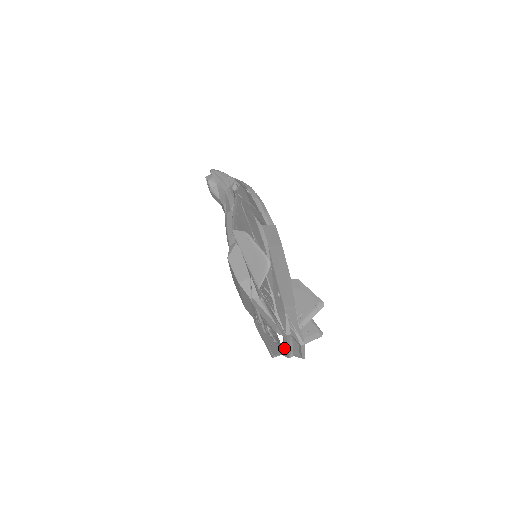
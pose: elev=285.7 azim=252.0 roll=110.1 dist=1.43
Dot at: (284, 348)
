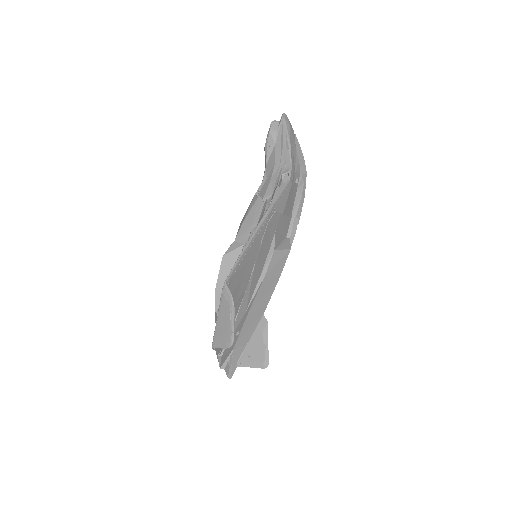
Dot at: occluded
